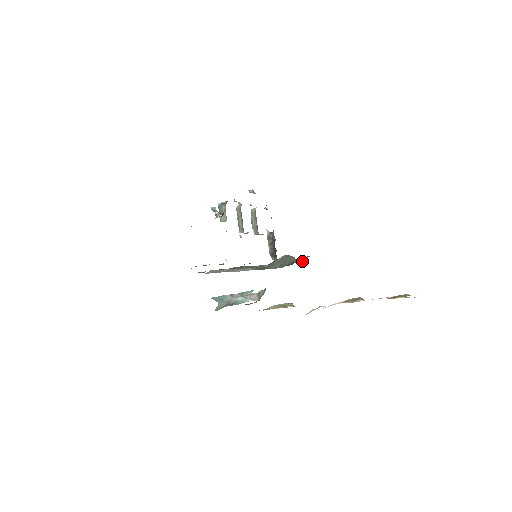
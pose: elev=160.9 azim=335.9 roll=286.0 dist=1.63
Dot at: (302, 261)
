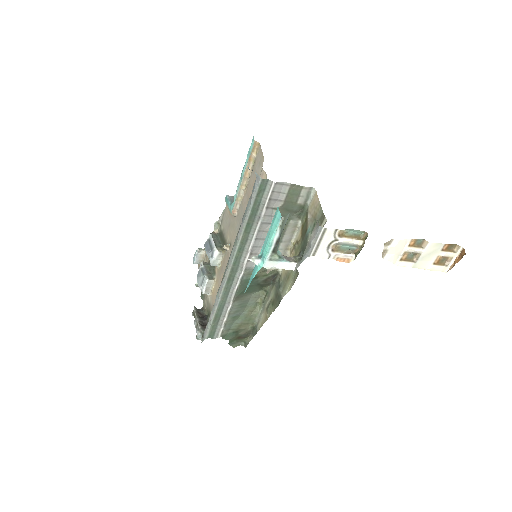
Dot at: (254, 325)
